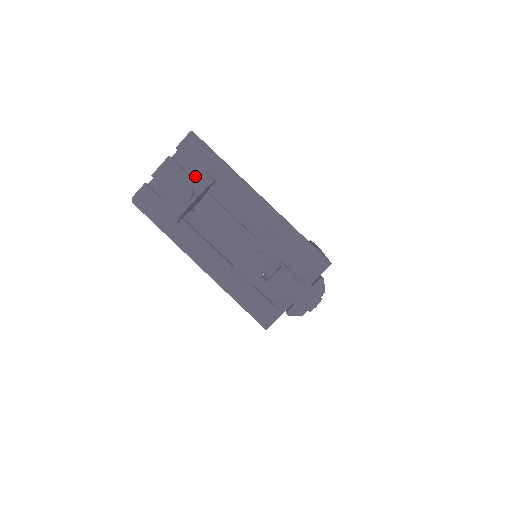
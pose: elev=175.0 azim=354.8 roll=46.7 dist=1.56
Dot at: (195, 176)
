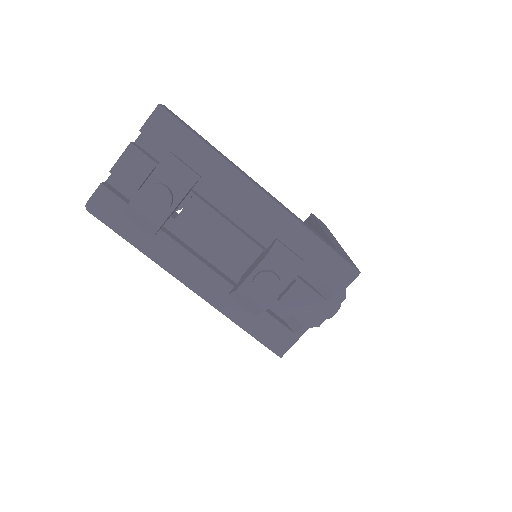
Dot at: (173, 174)
